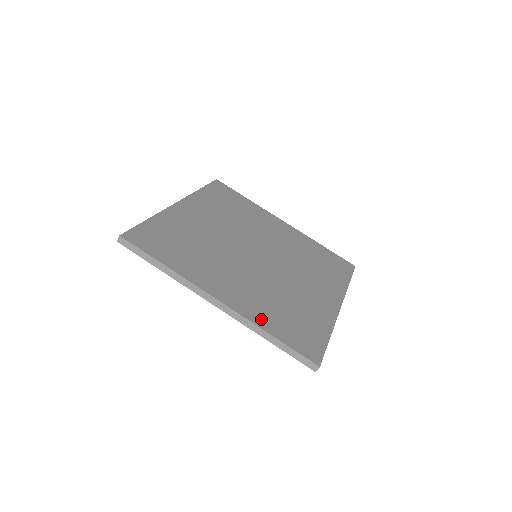
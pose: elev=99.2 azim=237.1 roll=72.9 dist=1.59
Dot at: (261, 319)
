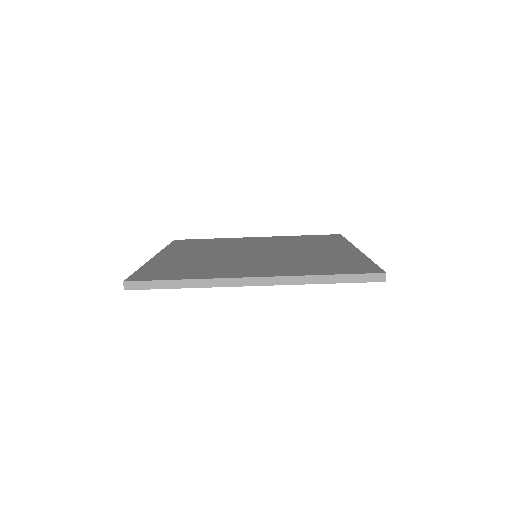
Dot at: (304, 272)
